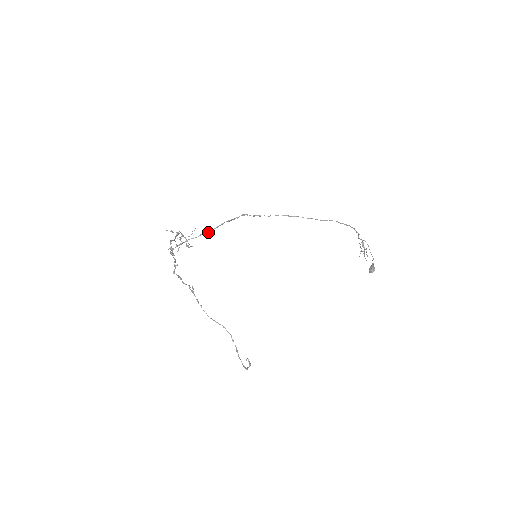
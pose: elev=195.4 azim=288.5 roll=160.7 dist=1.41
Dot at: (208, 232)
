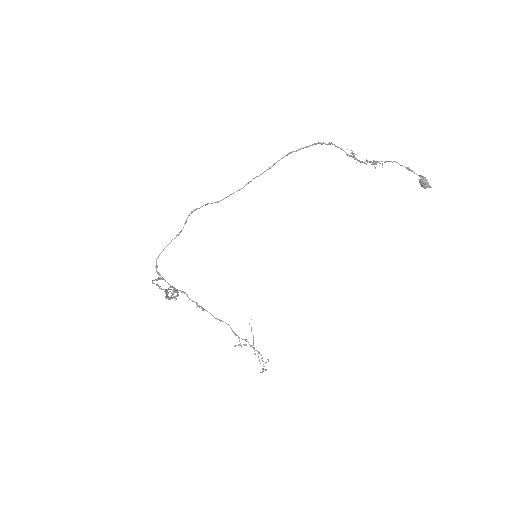
Dot at: (179, 233)
